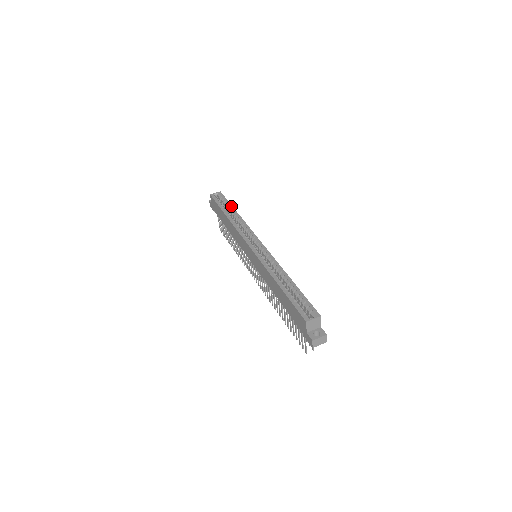
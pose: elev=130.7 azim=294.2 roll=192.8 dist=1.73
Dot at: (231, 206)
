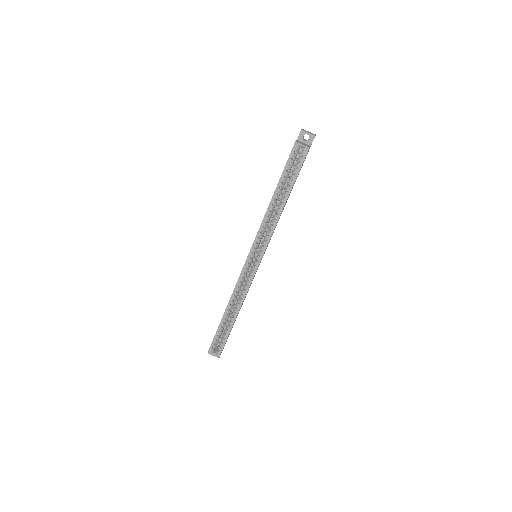
Dot at: (290, 189)
